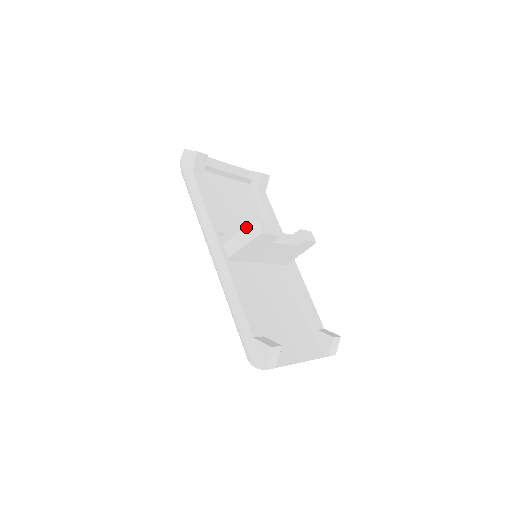
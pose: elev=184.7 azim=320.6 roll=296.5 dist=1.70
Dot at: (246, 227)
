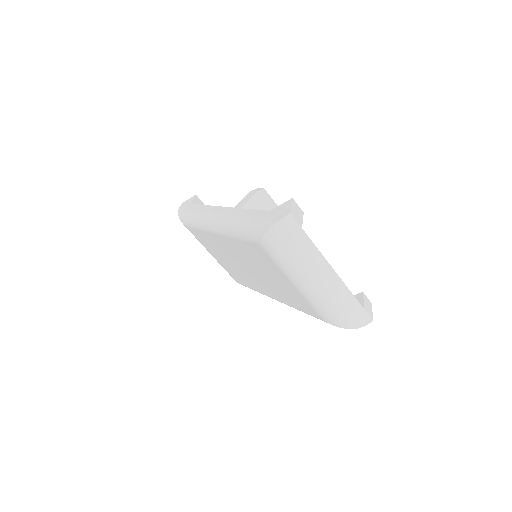
Dot at: (247, 195)
